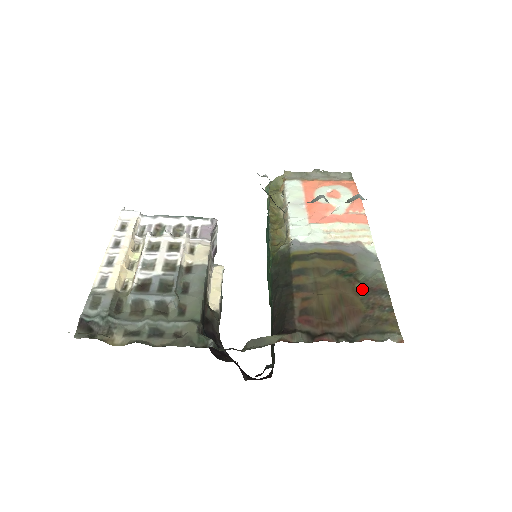
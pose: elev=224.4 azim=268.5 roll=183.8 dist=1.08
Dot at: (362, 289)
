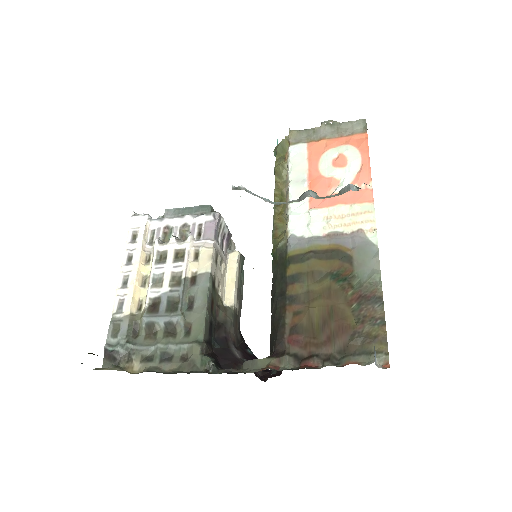
Dot at: (355, 298)
